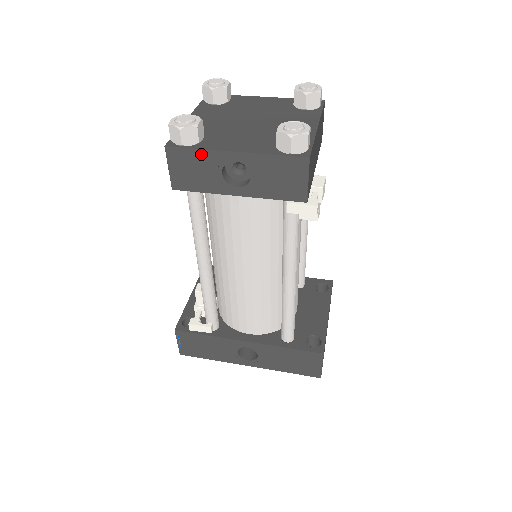
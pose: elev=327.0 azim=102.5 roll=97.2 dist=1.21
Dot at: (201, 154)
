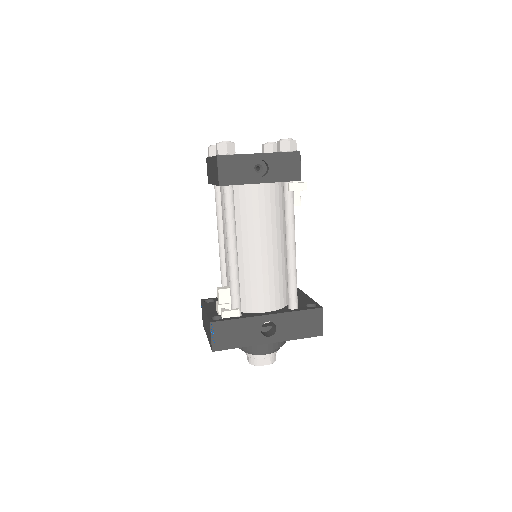
Dot at: (239, 158)
